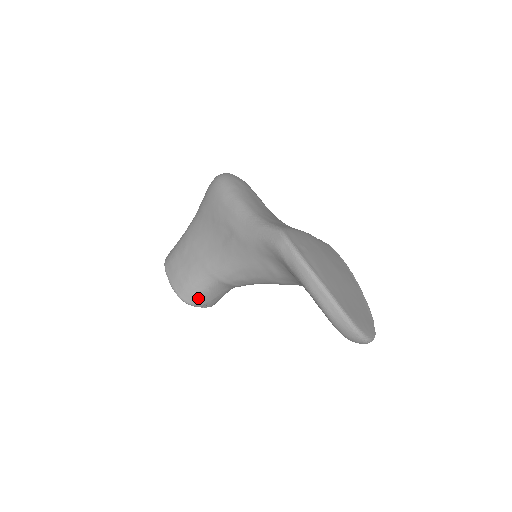
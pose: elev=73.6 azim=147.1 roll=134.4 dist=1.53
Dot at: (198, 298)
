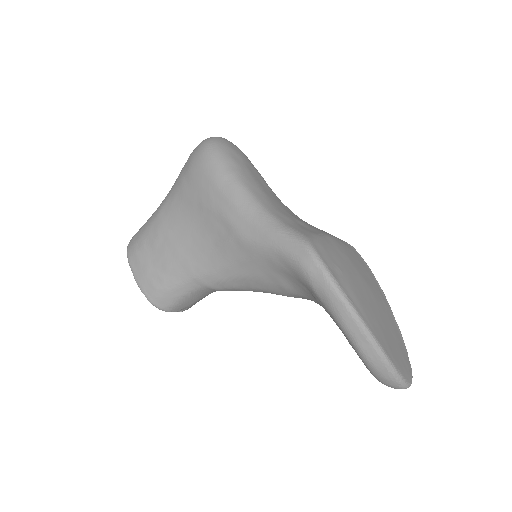
Dot at: (175, 304)
